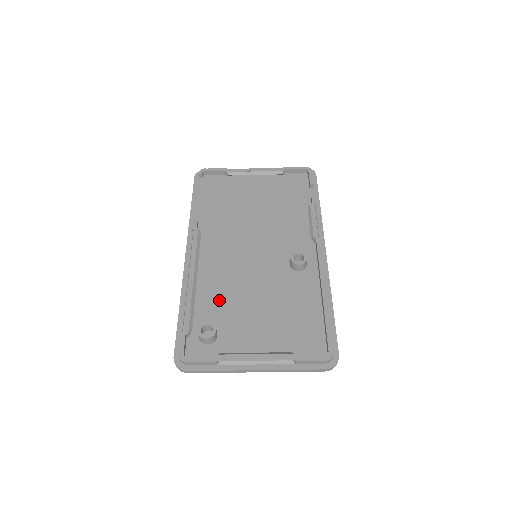
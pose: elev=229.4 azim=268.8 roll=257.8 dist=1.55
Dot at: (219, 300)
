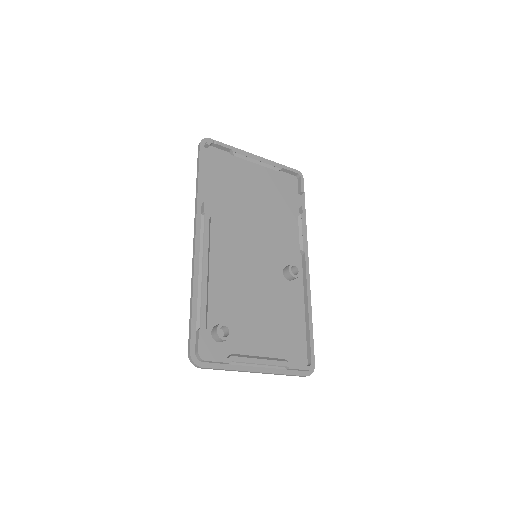
Dot at: (227, 297)
